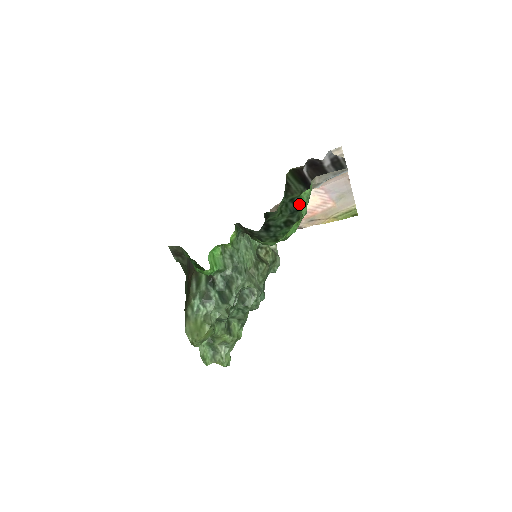
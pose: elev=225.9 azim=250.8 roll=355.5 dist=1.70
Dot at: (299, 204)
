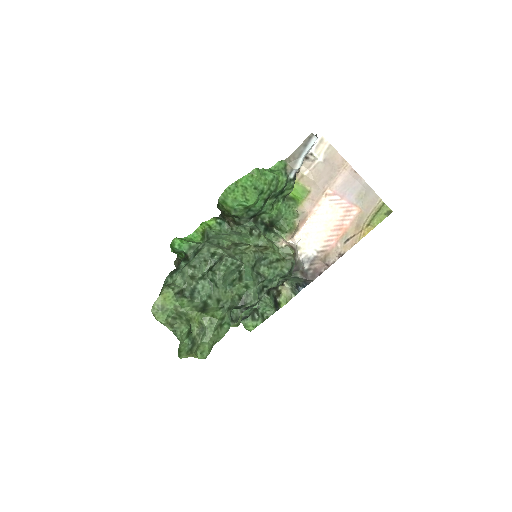
Dot at: (283, 188)
